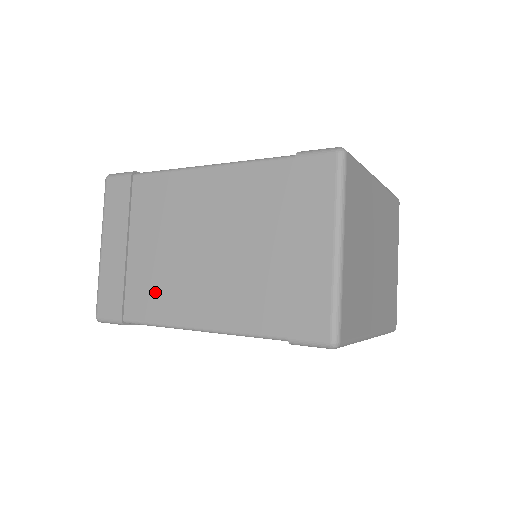
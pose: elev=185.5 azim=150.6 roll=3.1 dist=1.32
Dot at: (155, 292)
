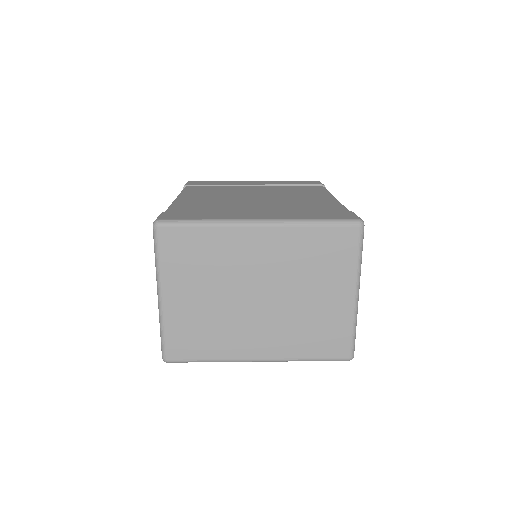
Dot at: occluded
